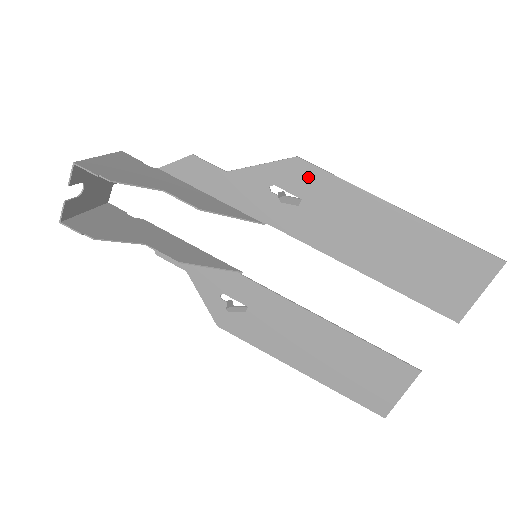
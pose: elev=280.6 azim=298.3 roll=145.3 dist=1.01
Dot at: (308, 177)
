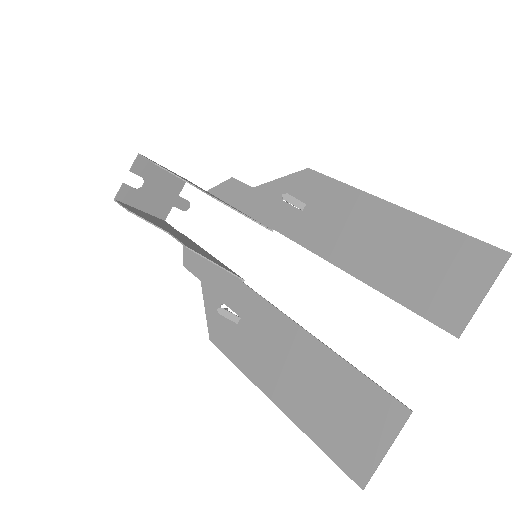
Dot at: (314, 184)
